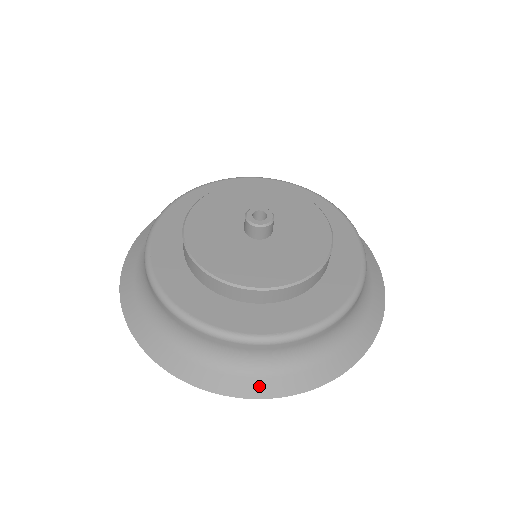
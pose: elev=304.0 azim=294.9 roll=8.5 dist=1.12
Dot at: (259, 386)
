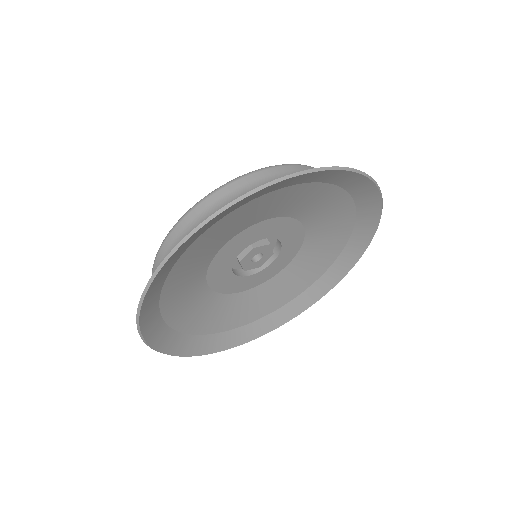
Dot at: (355, 178)
